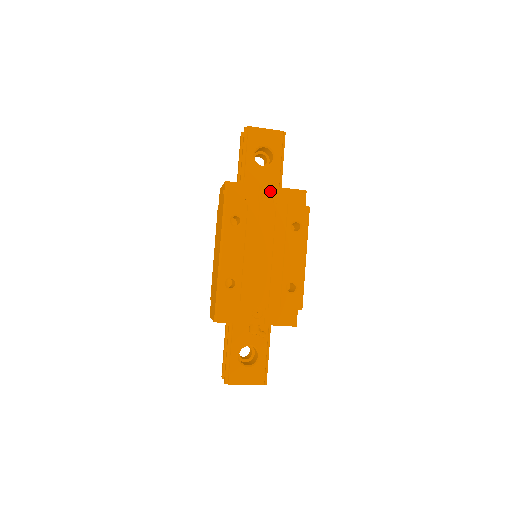
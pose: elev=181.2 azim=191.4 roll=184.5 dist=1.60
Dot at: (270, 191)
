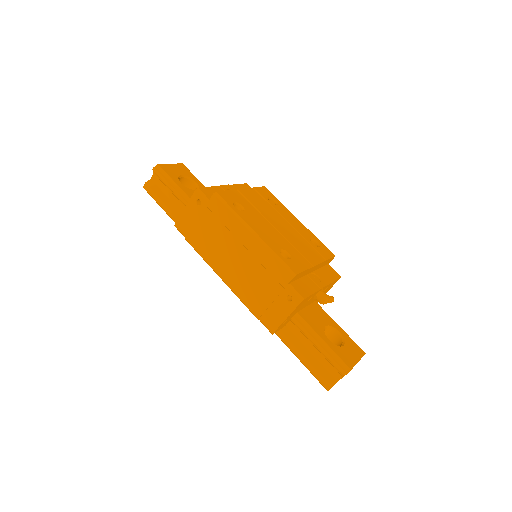
Dot at: (230, 188)
